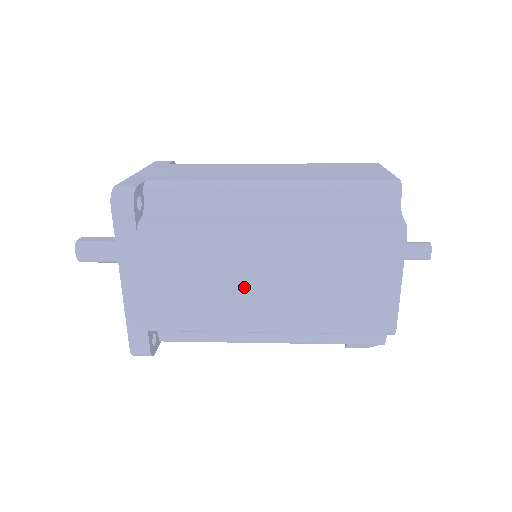
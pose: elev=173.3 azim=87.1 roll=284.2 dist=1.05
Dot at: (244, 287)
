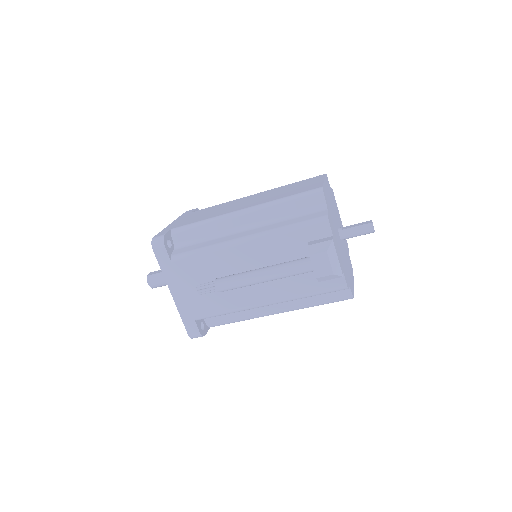
Dot at: occluded
